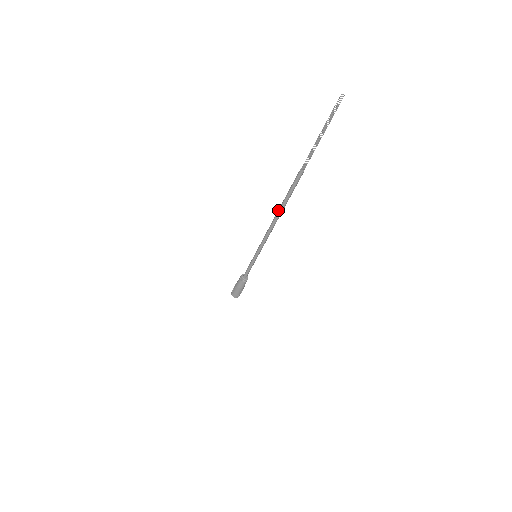
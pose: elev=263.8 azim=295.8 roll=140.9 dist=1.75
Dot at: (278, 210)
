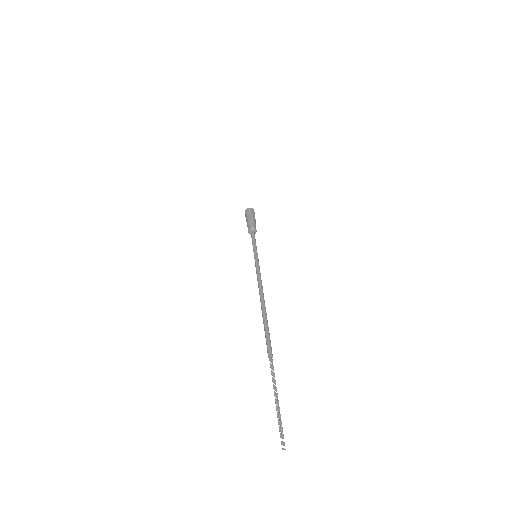
Dot at: occluded
